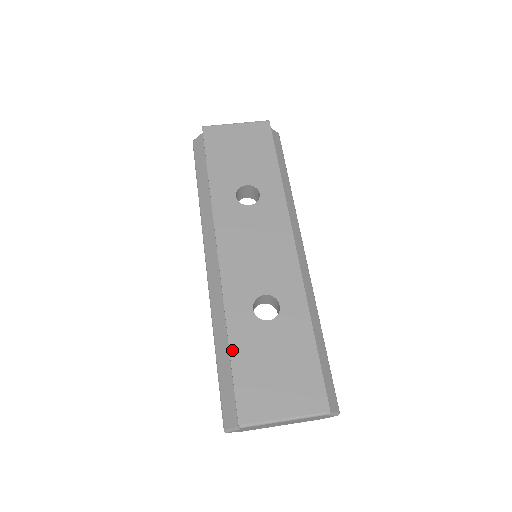
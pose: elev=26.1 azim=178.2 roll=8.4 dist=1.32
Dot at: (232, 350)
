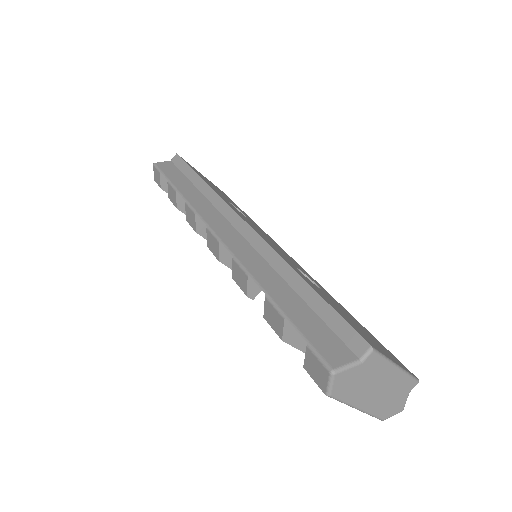
Dot at: (311, 285)
